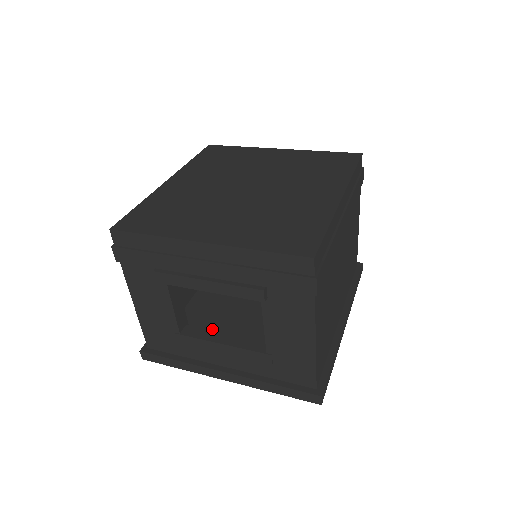
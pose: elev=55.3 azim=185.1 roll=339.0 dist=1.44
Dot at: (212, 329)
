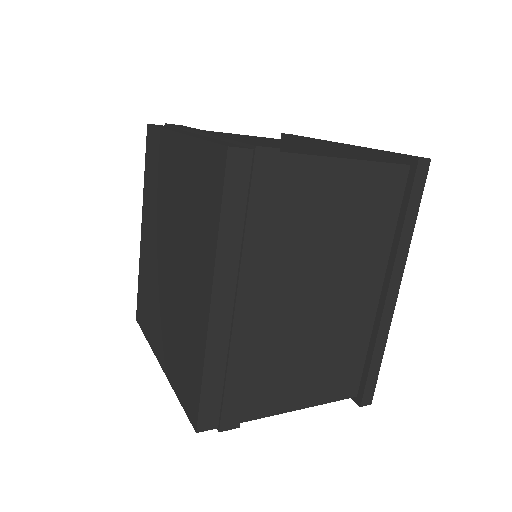
Dot at: occluded
